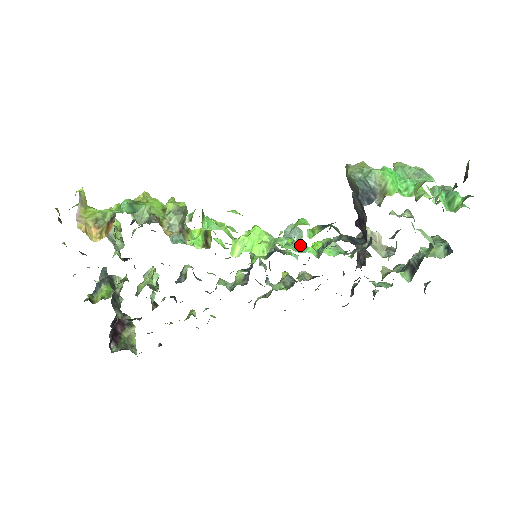
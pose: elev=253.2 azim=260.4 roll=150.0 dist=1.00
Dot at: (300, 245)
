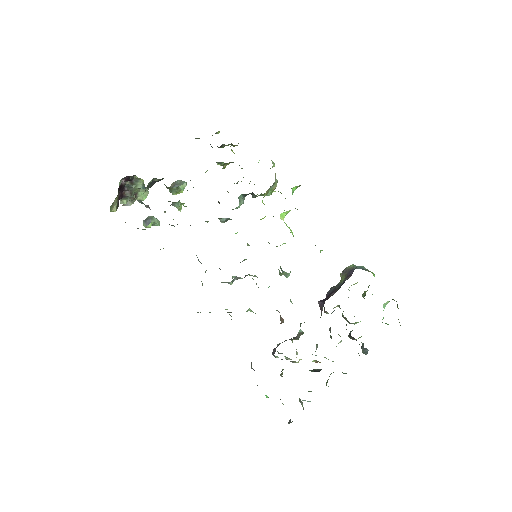
Dot at: occluded
